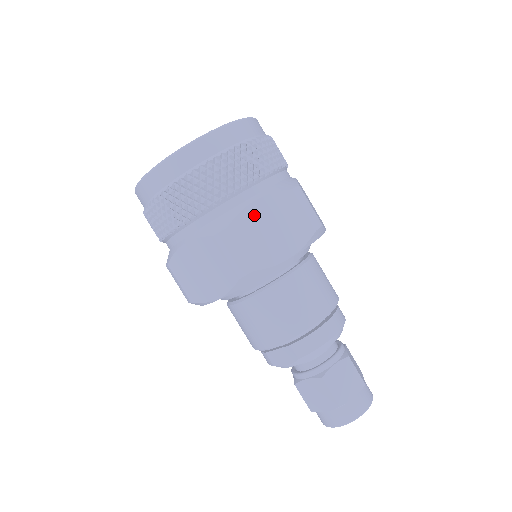
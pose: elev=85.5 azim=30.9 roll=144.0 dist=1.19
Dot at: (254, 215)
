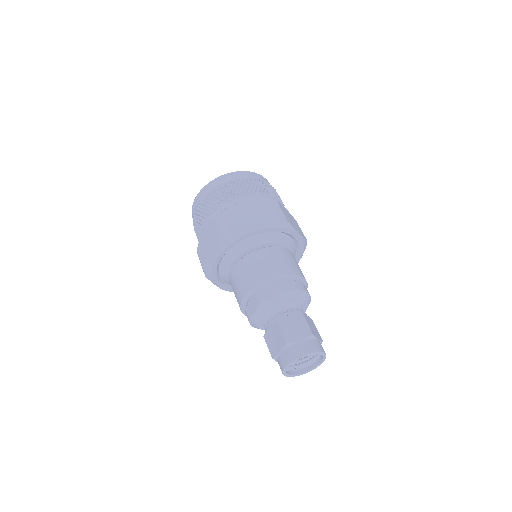
Dot at: (240, 208)
